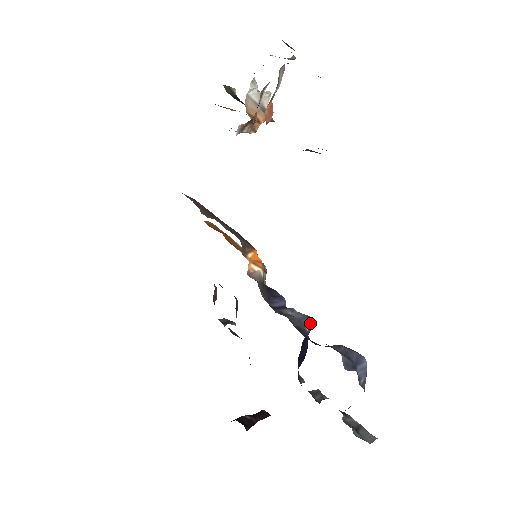
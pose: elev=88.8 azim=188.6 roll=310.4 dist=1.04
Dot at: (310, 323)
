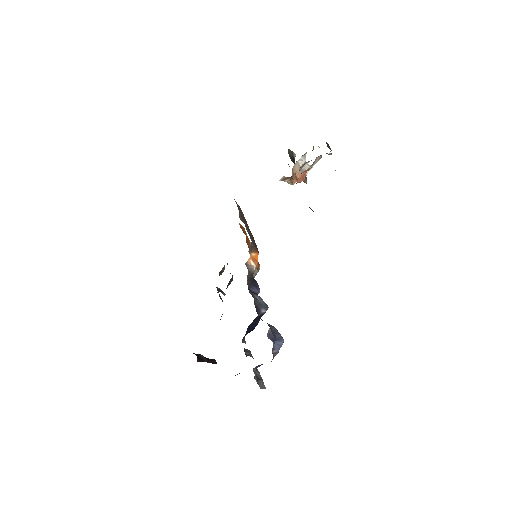
Dot at: (266, 309)
